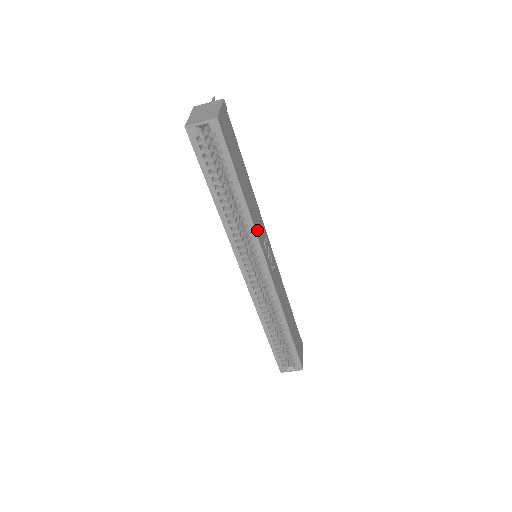
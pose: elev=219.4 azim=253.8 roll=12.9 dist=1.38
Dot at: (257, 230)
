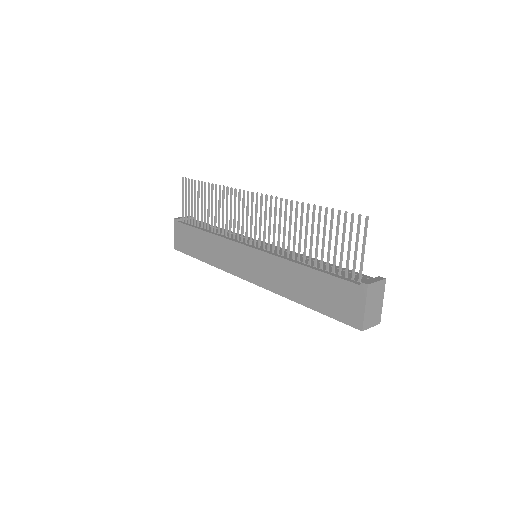
Dot at: occluded
